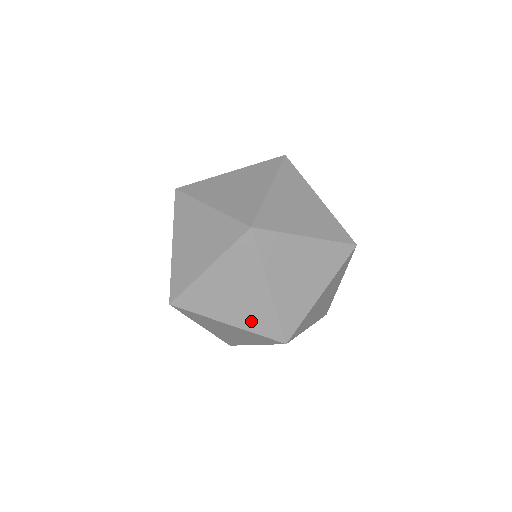
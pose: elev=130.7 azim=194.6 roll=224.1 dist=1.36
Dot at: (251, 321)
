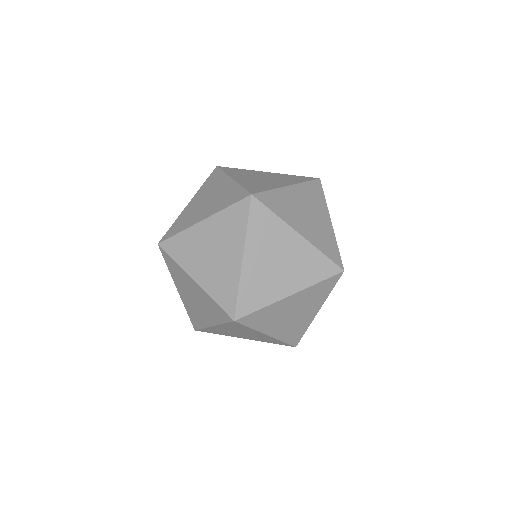
Dot at: (214, 285)
